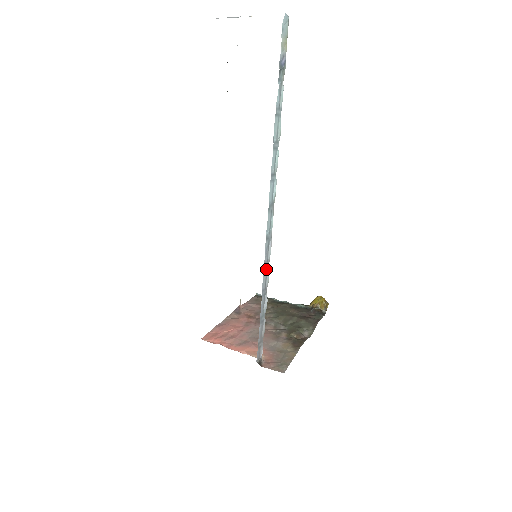
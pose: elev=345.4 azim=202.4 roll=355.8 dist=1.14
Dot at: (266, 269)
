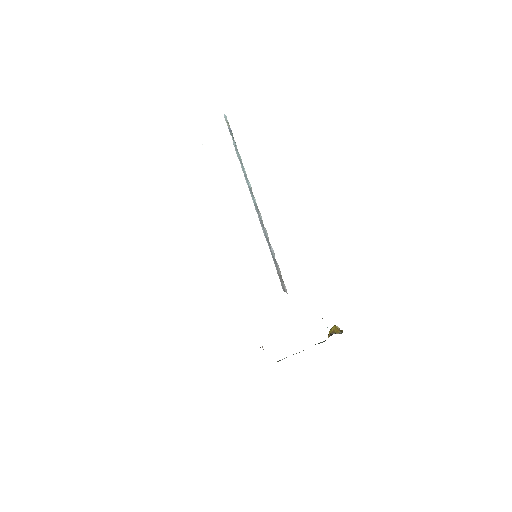
Dot at: (263, 226)
